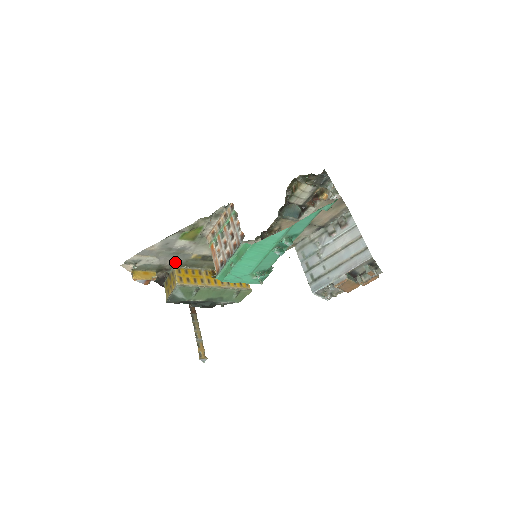
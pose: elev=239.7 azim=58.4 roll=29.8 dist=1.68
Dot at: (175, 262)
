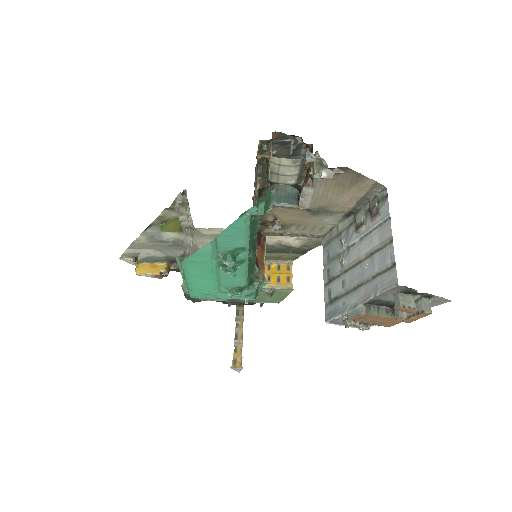
Dot at: (183, 254)
